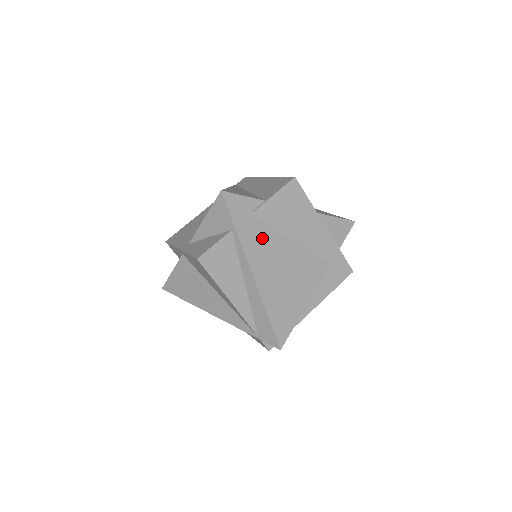
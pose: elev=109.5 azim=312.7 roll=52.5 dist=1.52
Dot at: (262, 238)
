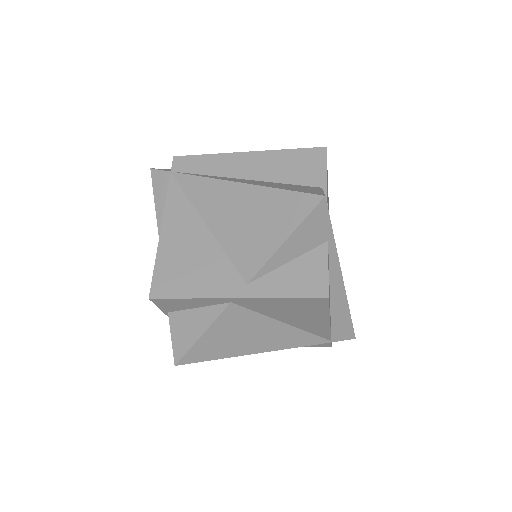
Dot at: occluded
